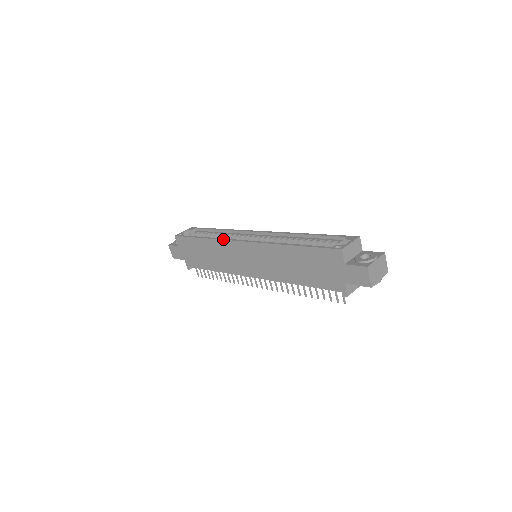
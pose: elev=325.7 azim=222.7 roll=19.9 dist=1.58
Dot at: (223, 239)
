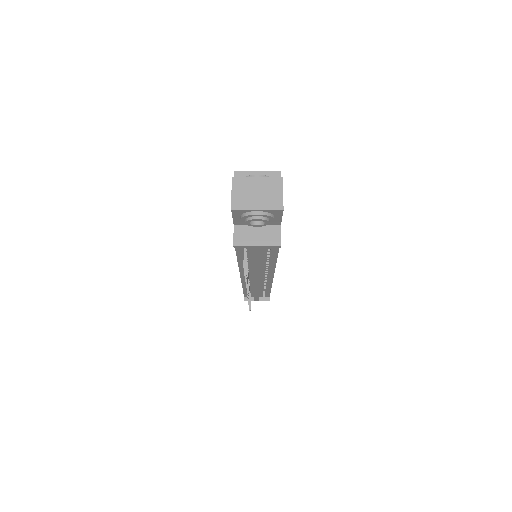
Dot at: occluded
